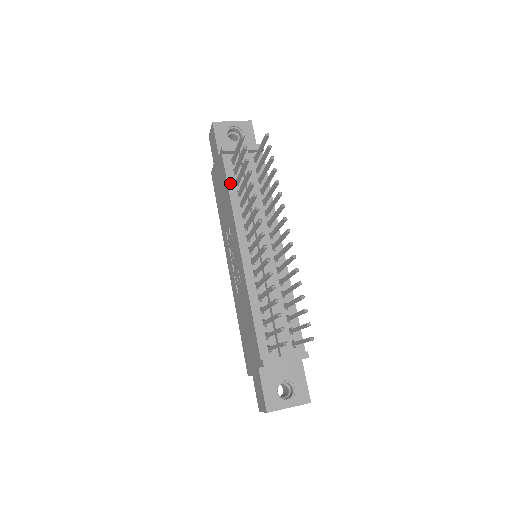
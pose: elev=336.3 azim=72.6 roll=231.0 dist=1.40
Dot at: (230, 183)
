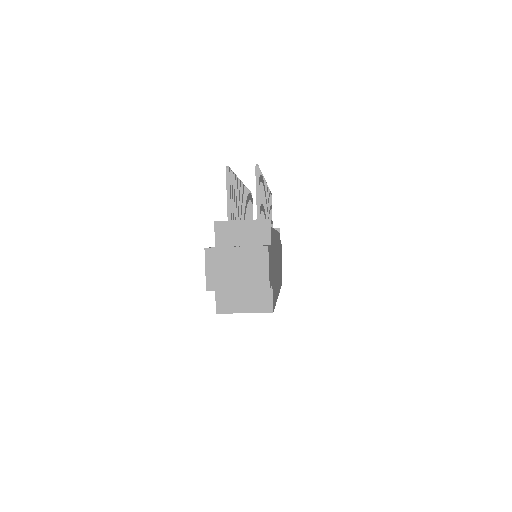
Dot at: occluded
